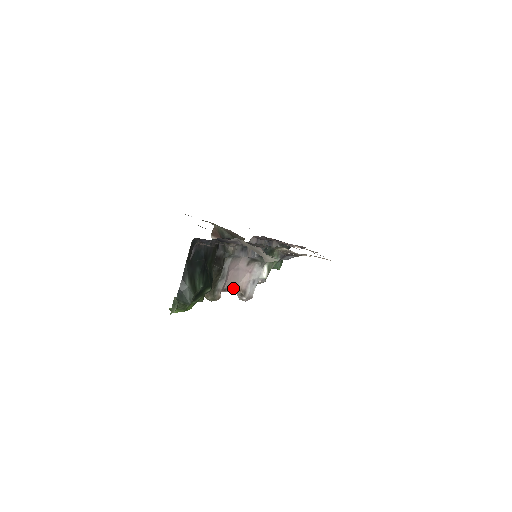
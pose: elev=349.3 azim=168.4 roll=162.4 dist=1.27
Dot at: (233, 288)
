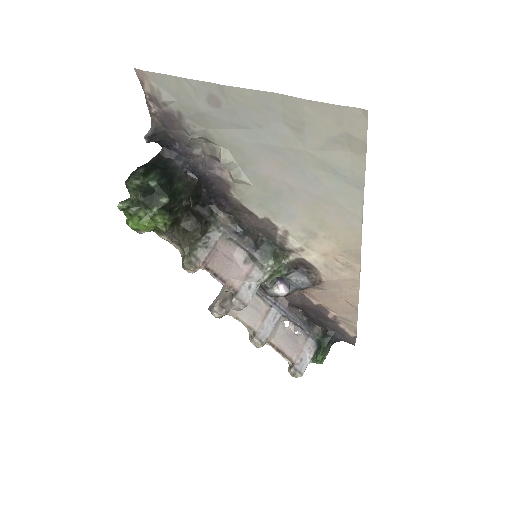
Dot at: (220, 277)
